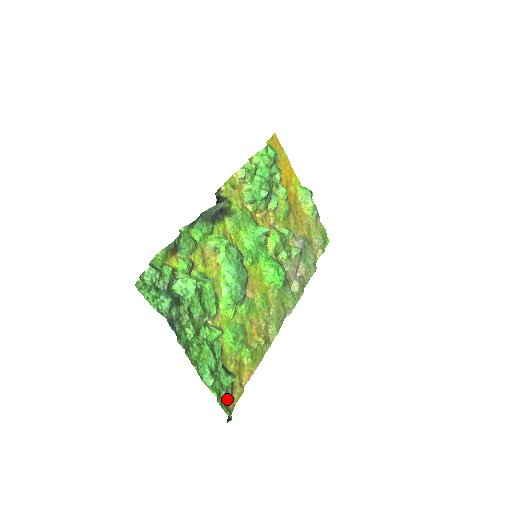
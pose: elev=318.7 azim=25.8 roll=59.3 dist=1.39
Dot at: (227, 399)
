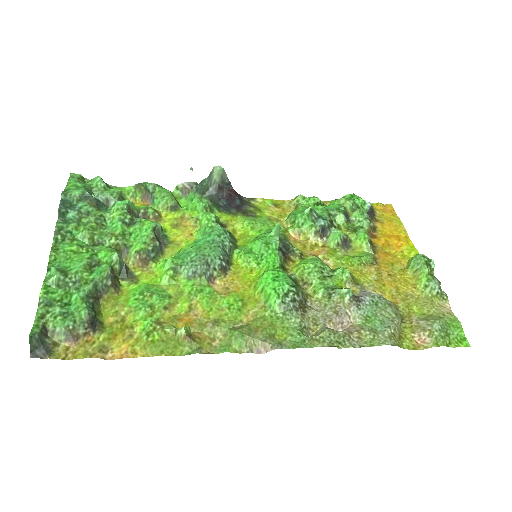
Dot at: (56, 323)
